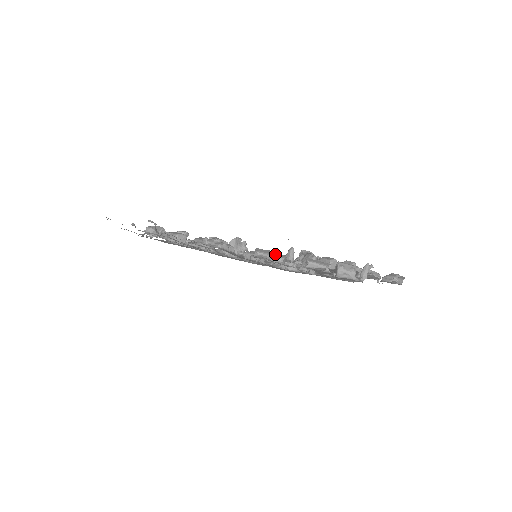
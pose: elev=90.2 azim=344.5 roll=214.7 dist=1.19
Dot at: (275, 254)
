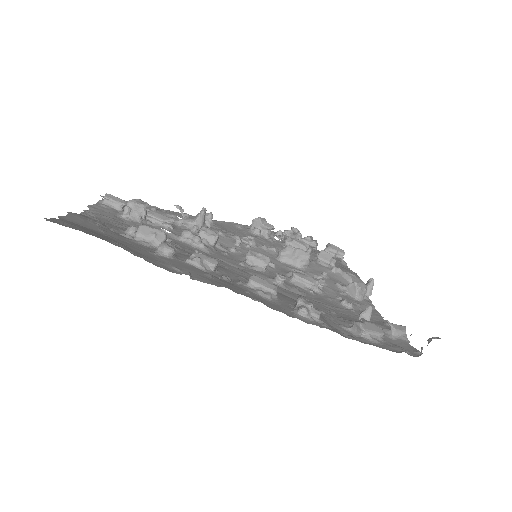
Dot at: (377, 329)
